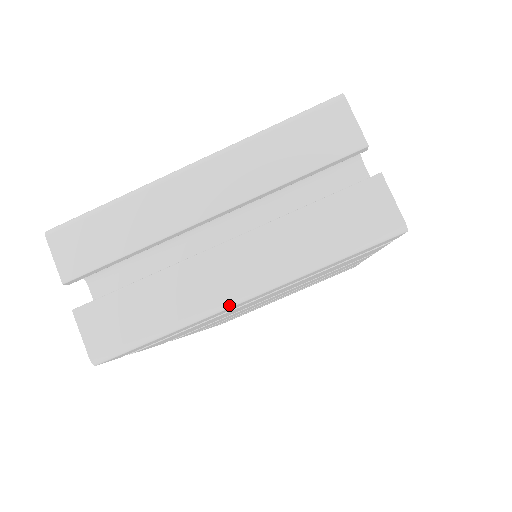
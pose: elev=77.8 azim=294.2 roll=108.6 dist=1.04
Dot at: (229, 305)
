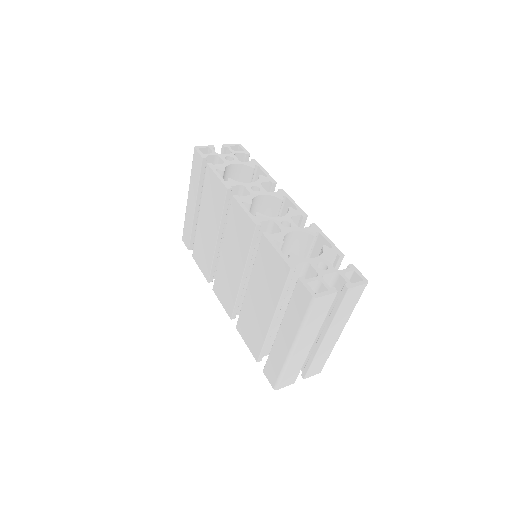
Dot at: occluded
